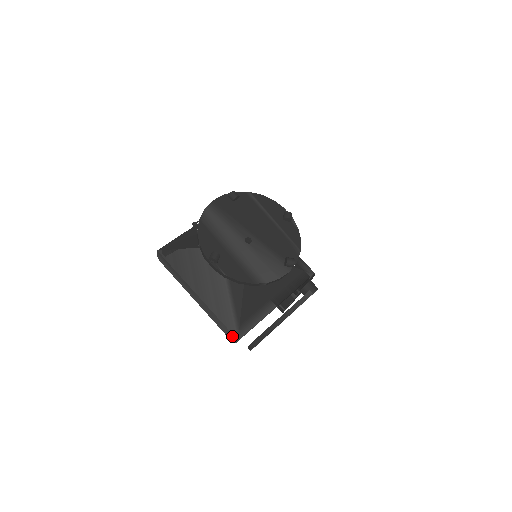
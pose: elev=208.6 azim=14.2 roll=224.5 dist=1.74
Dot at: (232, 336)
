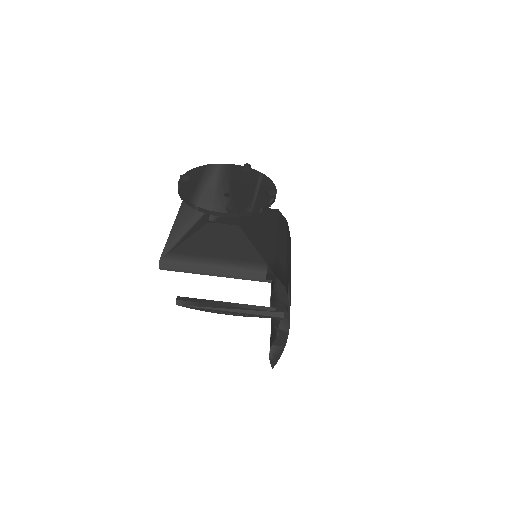
Dot at: occluded
